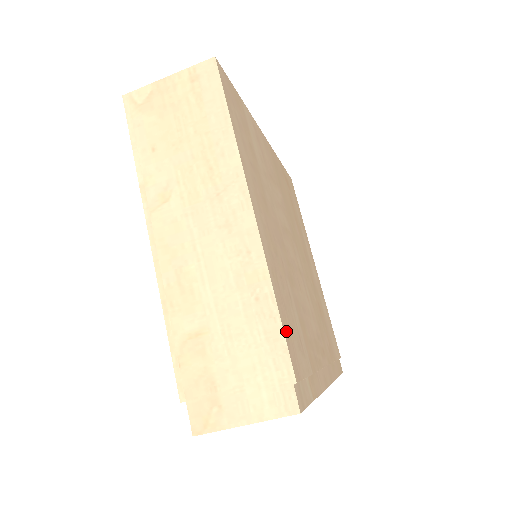
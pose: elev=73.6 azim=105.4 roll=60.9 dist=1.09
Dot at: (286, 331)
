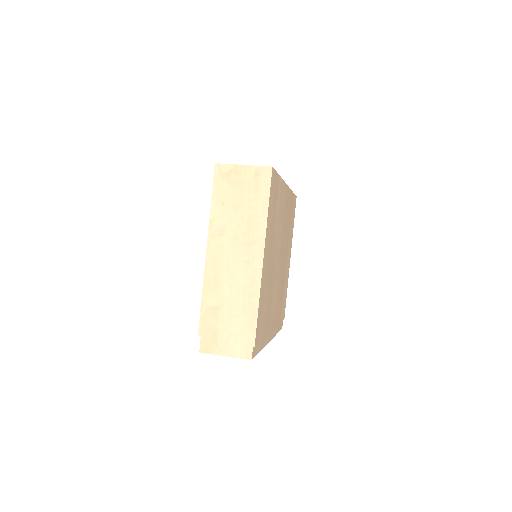
Dot at: (258, 322)
